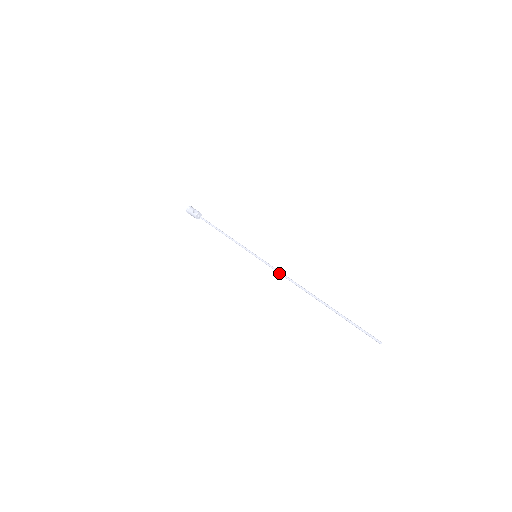
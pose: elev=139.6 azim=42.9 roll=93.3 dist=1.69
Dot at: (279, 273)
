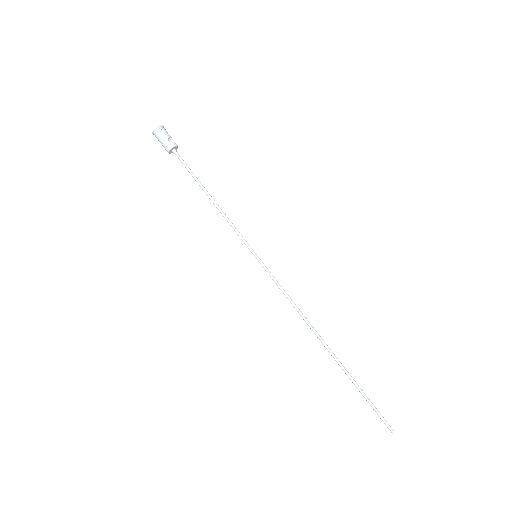
Dot at: (286, 295)
